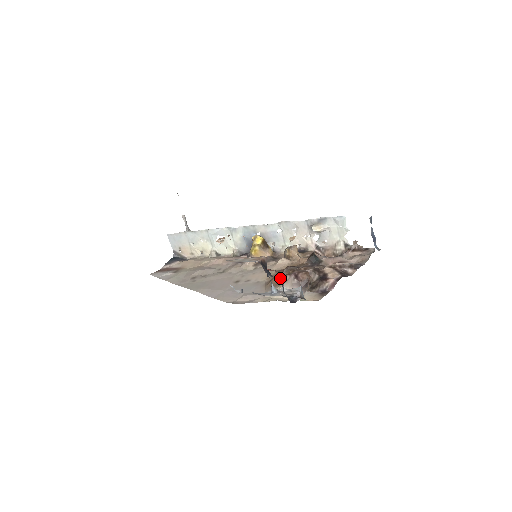
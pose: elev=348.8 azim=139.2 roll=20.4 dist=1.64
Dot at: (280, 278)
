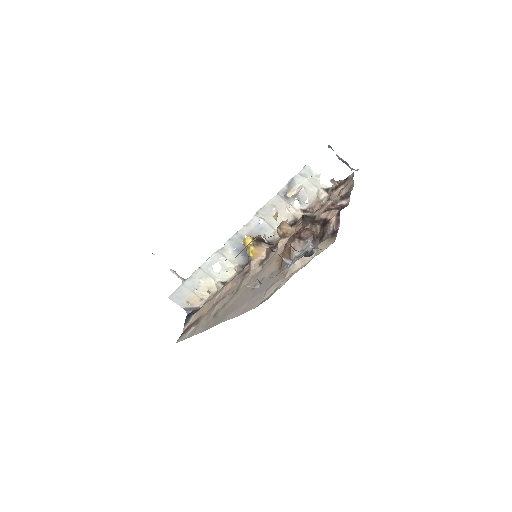
Dot at: (287, 252)
